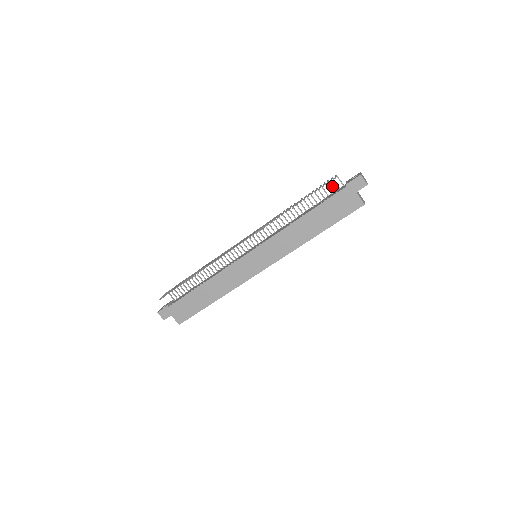
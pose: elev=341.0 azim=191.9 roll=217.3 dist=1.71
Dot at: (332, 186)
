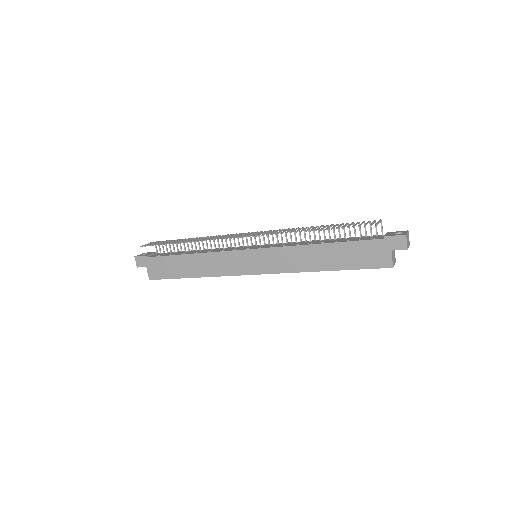
Dot at: (370, 229)
